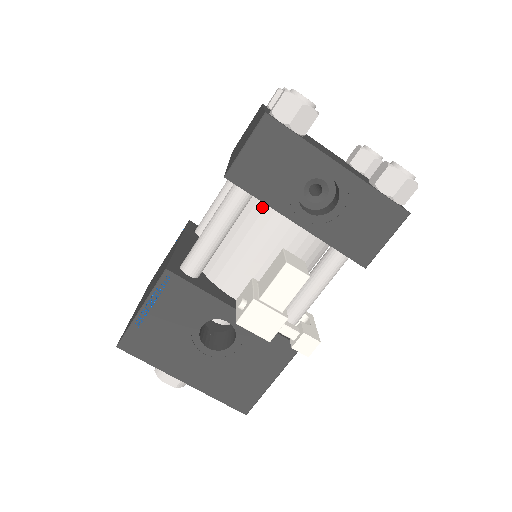
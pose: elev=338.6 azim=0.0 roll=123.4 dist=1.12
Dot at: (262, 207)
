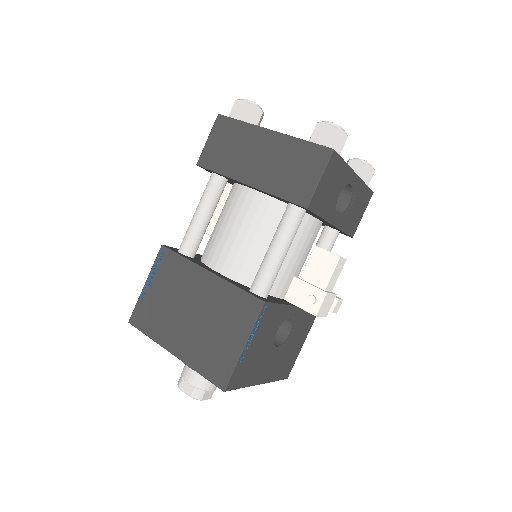
Dot at: occluded
